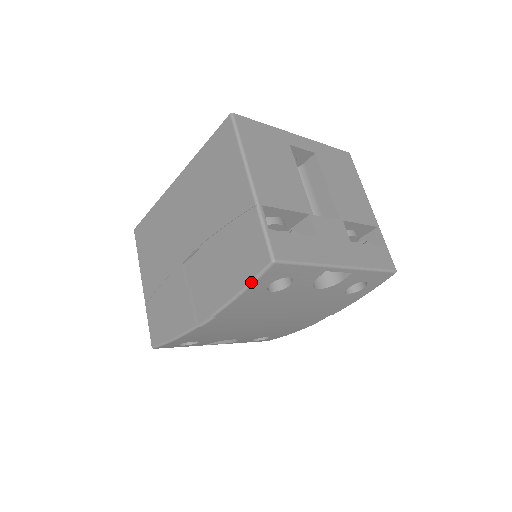
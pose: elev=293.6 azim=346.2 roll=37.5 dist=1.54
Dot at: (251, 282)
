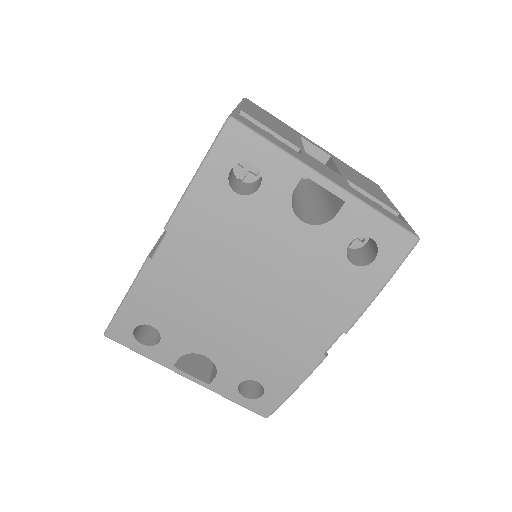
Dot at: (206, 154)
